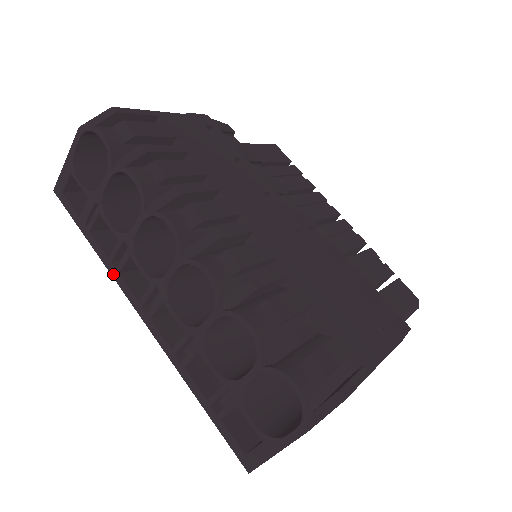
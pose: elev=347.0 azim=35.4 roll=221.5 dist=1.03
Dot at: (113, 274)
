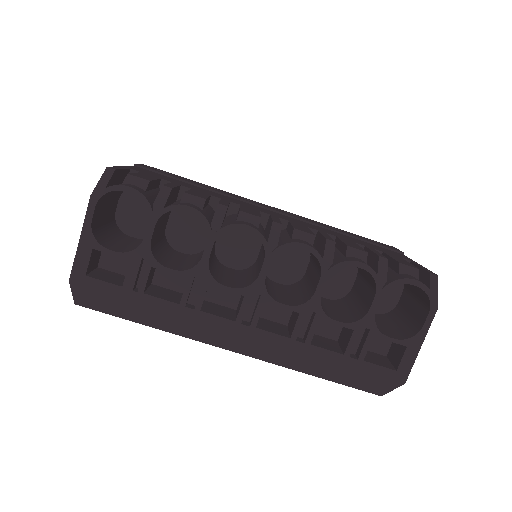
Dot at: (192, 316)
